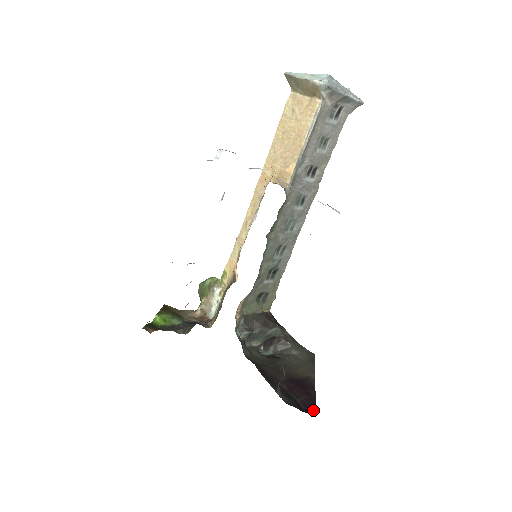
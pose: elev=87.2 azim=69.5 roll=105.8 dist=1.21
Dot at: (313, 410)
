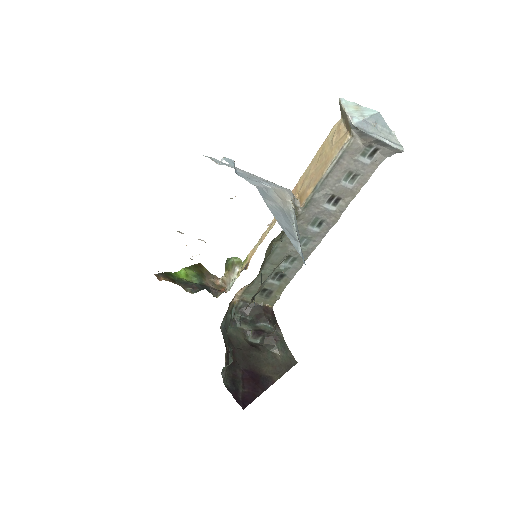
Dot at: (247, 404)
